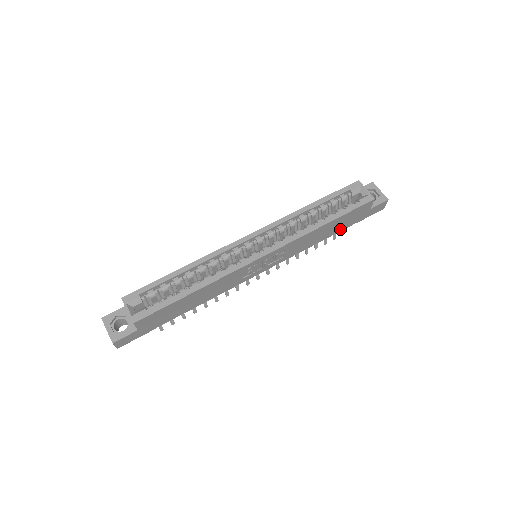
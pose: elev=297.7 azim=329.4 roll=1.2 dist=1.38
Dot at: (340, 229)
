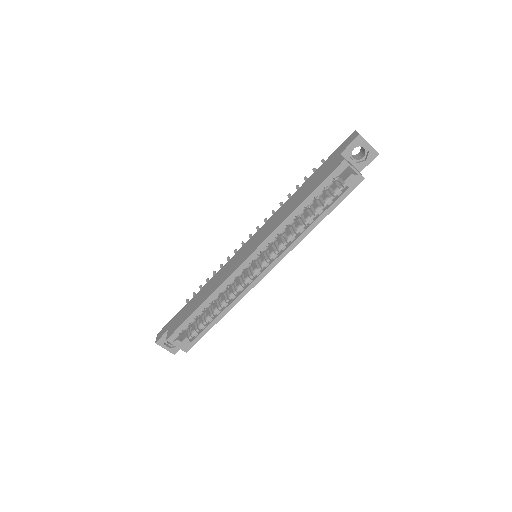
Dot at: occluded
